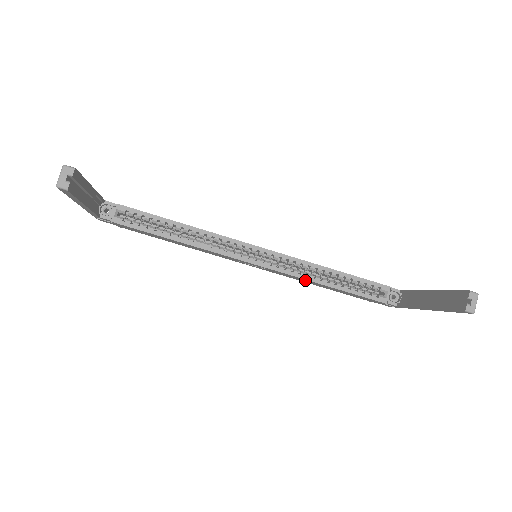
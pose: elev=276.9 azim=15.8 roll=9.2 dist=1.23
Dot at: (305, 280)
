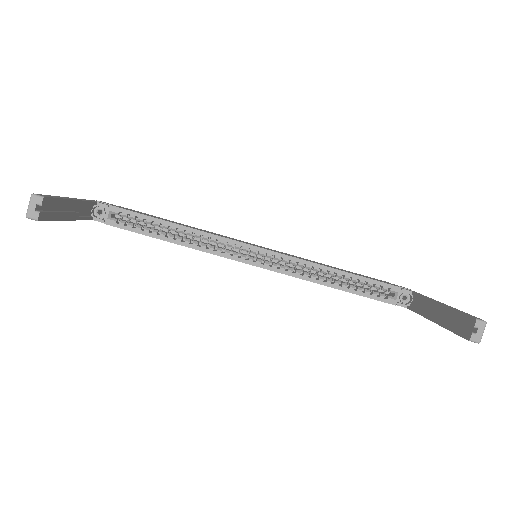
Dot at: occluded
